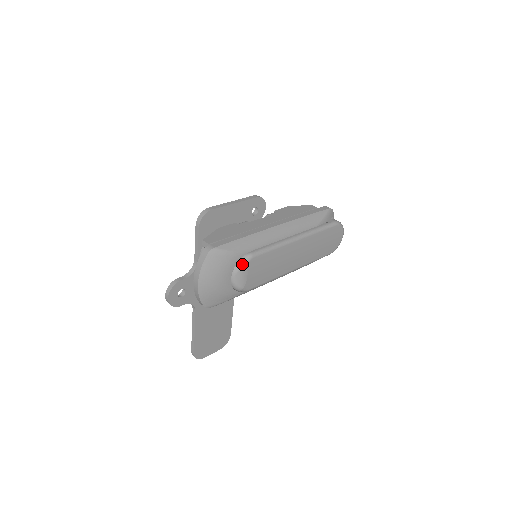
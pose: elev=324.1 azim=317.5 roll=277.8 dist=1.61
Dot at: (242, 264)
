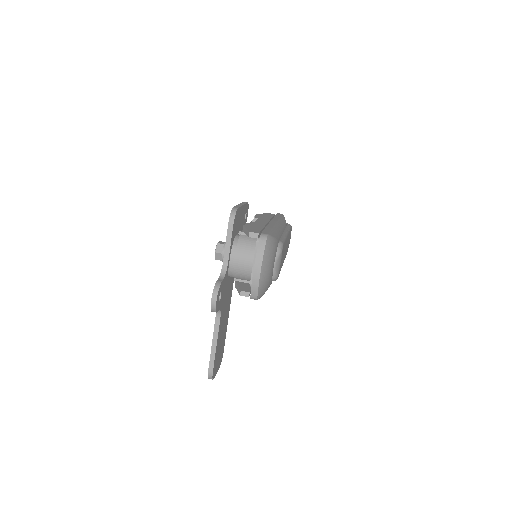
Dot at: (280, 251)
